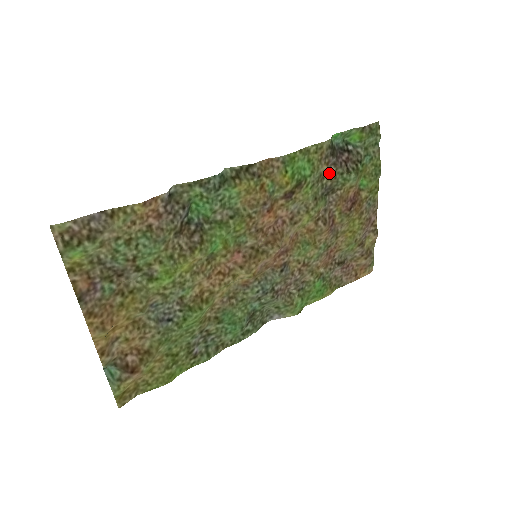
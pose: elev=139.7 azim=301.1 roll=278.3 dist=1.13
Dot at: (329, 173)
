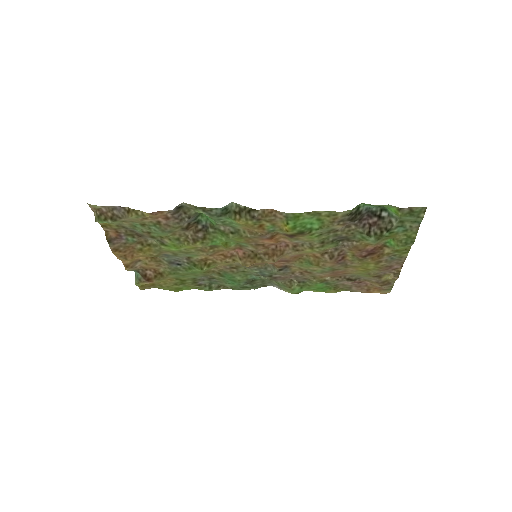
Dot at: (347, 228)
